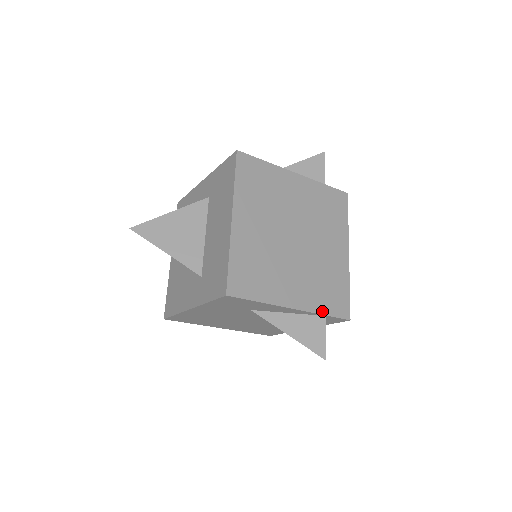
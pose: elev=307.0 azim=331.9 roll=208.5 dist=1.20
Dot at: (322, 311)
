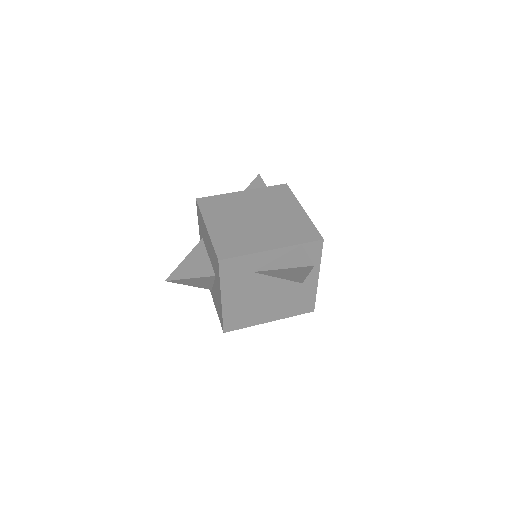
Dot at: (297, 243)
